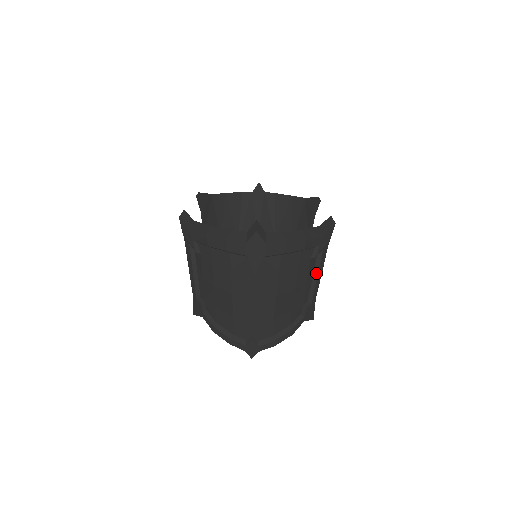
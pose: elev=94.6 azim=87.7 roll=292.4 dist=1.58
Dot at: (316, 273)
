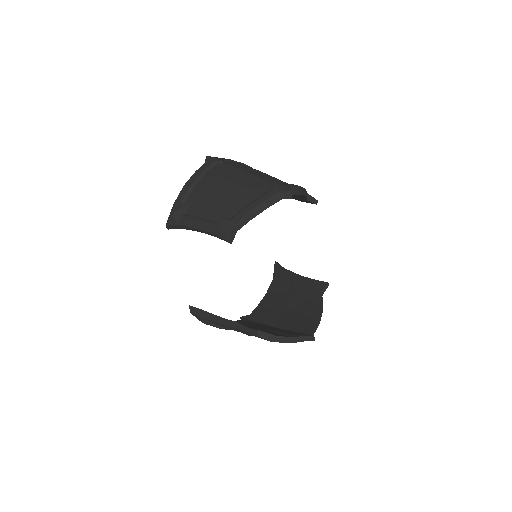
Dot at: occluded
